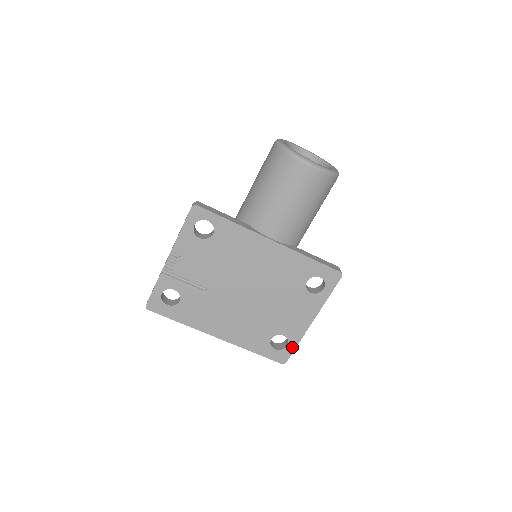
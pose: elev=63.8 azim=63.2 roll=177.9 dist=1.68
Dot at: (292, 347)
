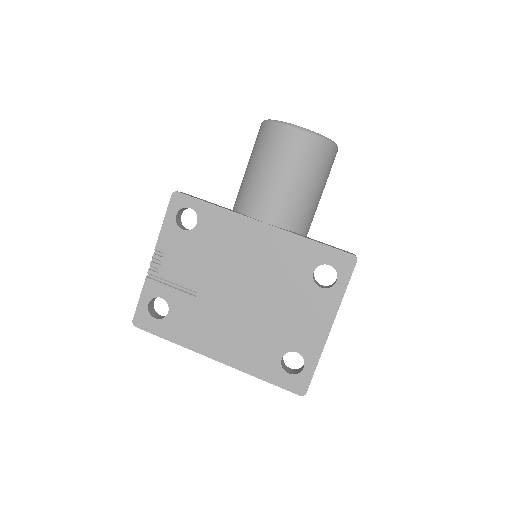
Dot at: (310, 369)
